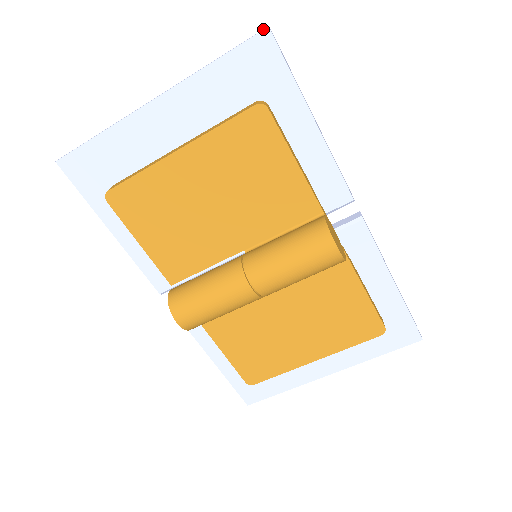
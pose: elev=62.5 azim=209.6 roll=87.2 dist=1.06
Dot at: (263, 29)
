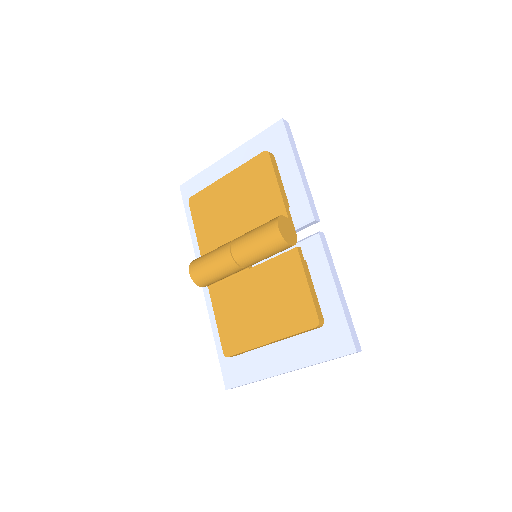
Dot at: occluded
